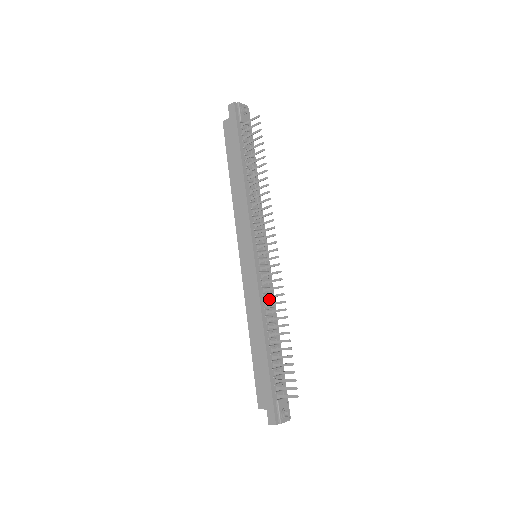
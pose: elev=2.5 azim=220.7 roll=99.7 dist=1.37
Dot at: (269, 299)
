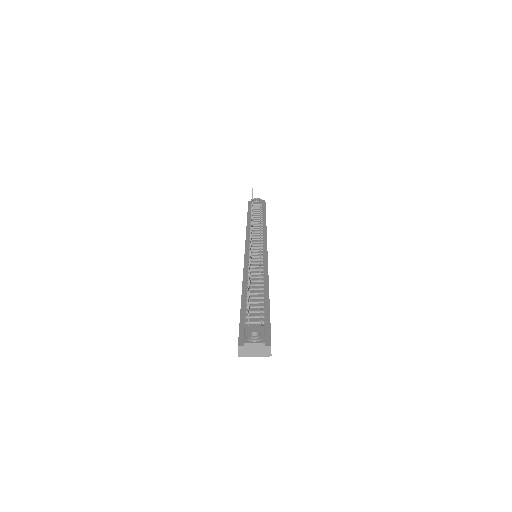
Dot at: (259, 270)
